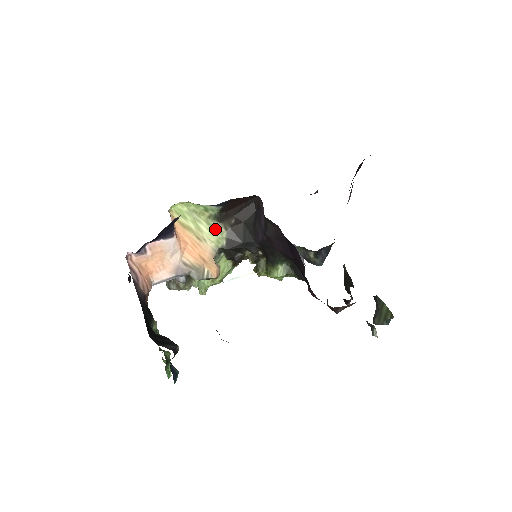
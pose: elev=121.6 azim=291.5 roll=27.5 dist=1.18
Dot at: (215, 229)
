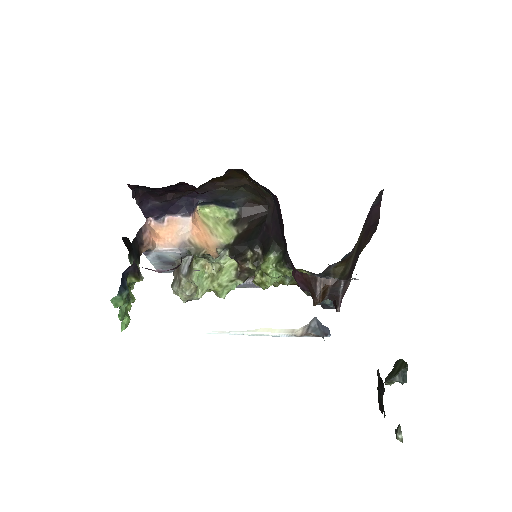
Dot at: (229, 231)
